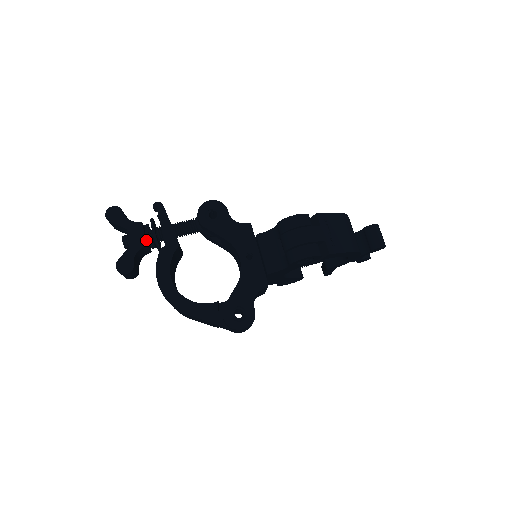
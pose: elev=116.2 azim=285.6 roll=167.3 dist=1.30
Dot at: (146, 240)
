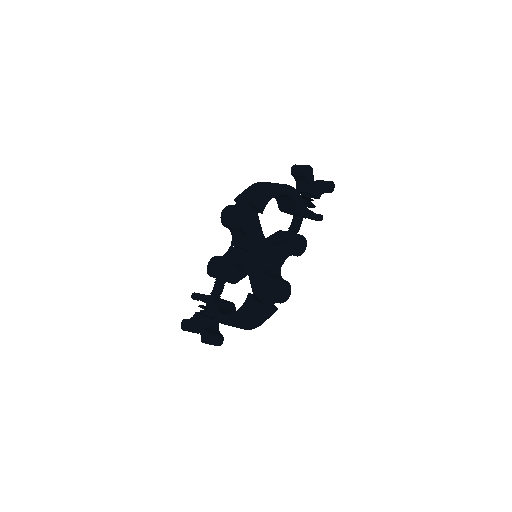
Dot at: (204, 316)
